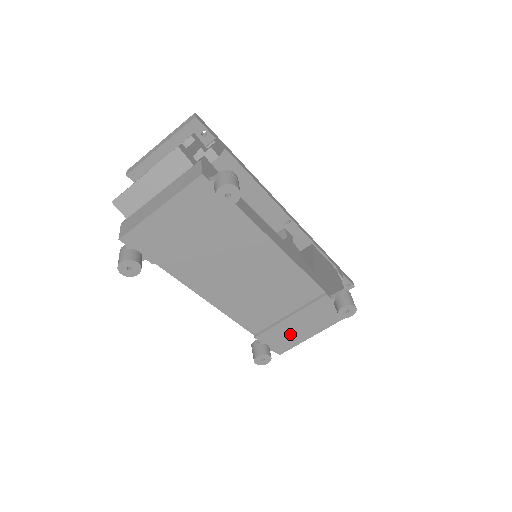
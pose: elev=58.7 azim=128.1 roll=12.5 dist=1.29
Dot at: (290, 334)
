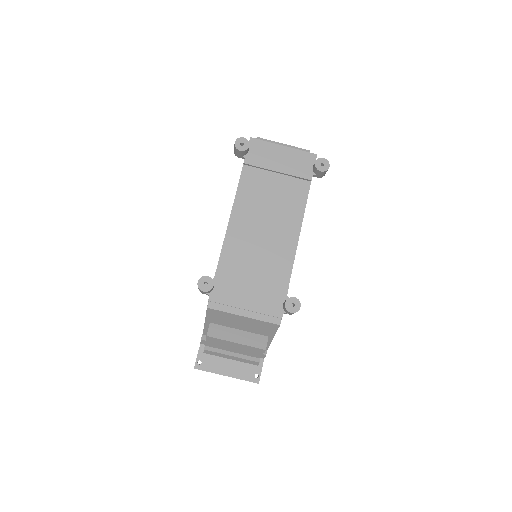
Dot at: (235, 295)
